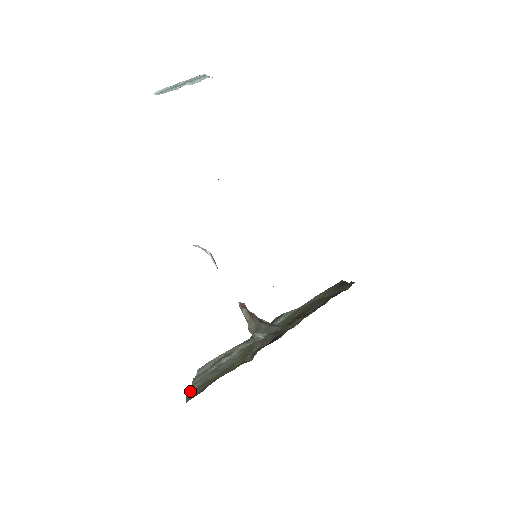
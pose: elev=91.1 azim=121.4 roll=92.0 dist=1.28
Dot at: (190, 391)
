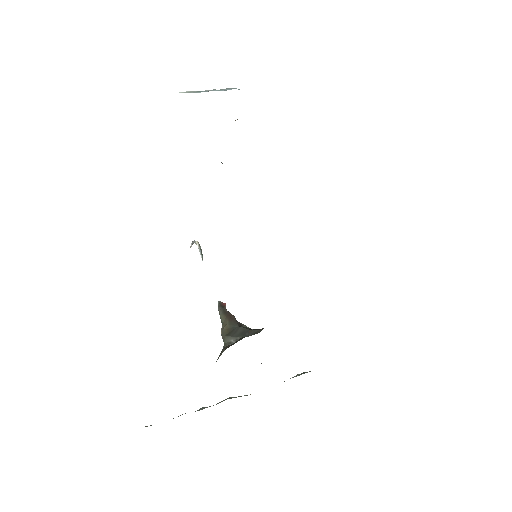
Dot at: occluded
